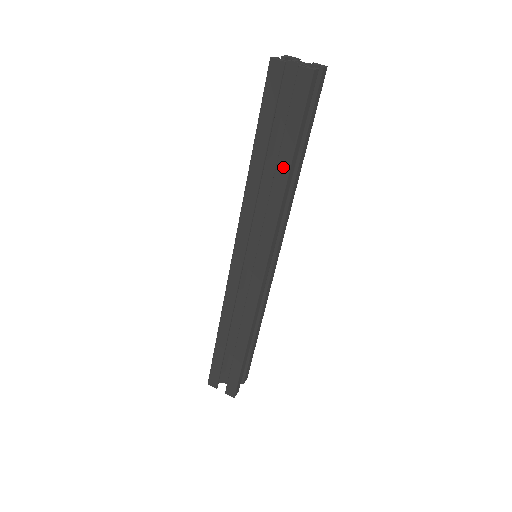
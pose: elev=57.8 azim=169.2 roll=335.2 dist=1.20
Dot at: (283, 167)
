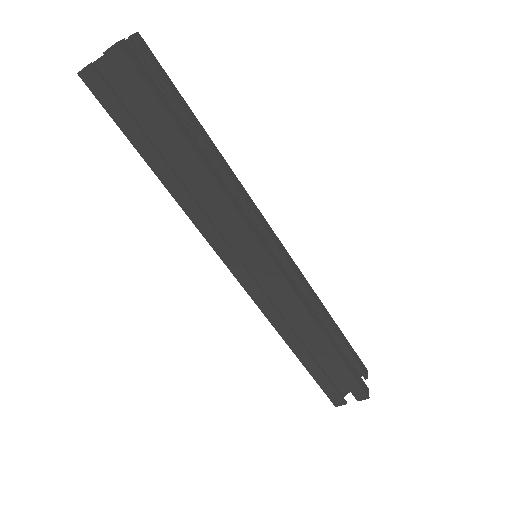
Dot at: (187, 155)
